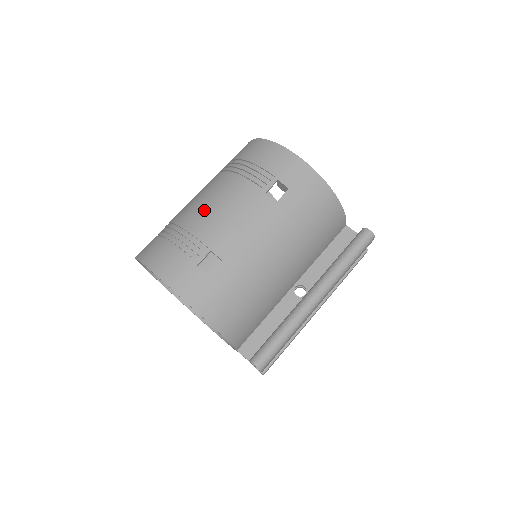
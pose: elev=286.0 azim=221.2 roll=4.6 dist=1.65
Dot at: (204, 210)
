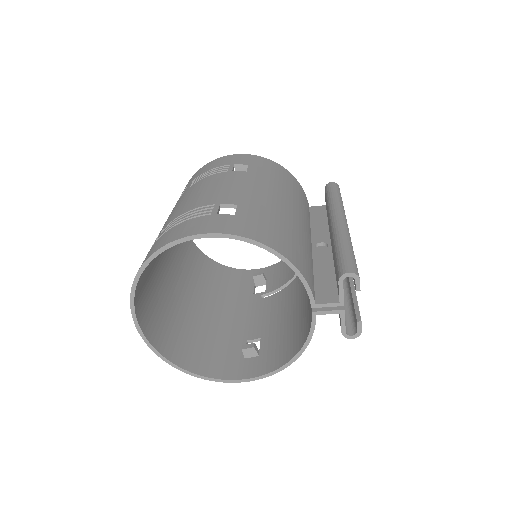
Dot at: (185, 202)
